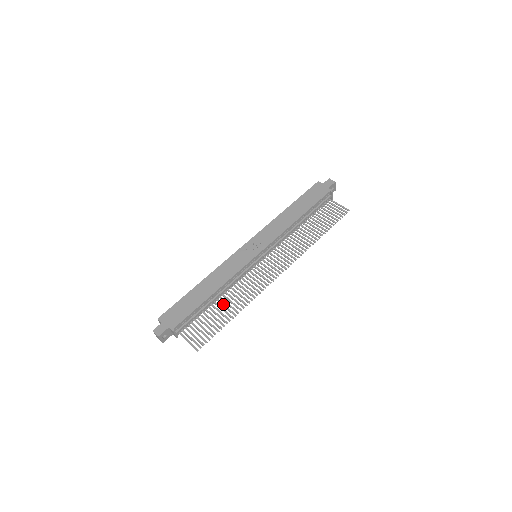
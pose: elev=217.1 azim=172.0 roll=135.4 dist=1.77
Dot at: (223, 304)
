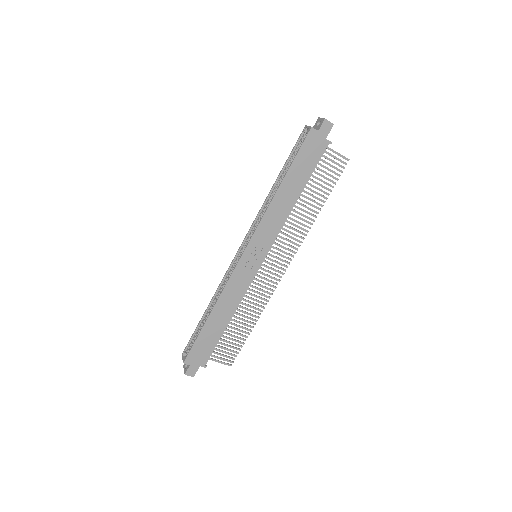
Dot at: (238, 318)
